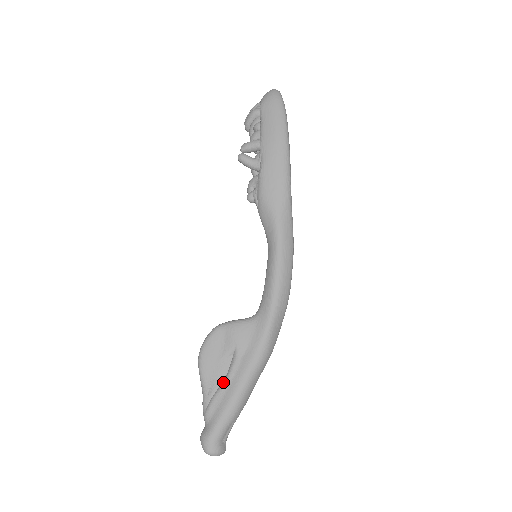
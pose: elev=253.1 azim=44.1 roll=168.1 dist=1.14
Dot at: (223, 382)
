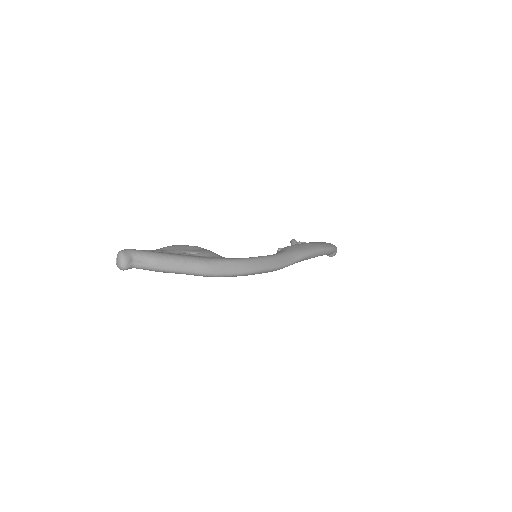
Dot at: (172, 253)
